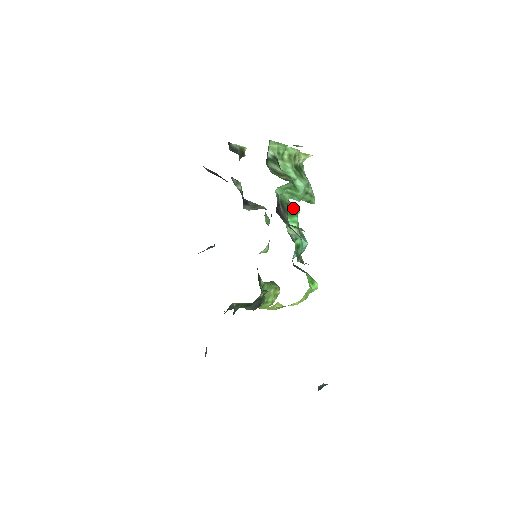
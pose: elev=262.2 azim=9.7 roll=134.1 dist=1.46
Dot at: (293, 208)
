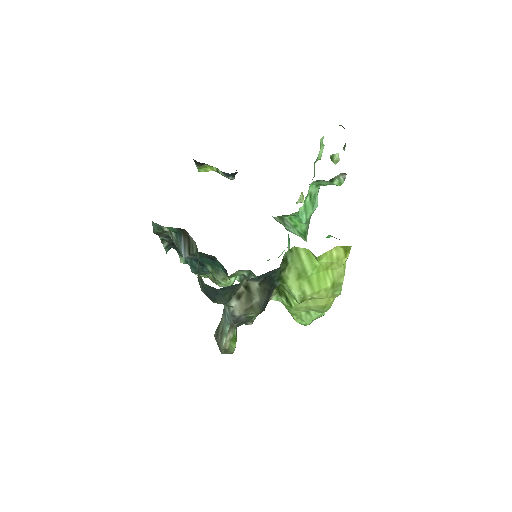
Dot at: occluded
